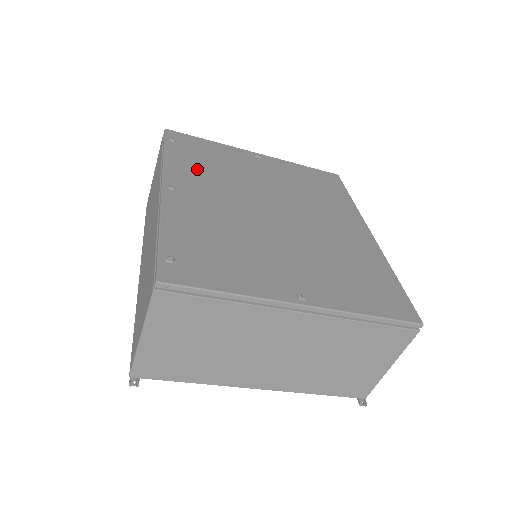
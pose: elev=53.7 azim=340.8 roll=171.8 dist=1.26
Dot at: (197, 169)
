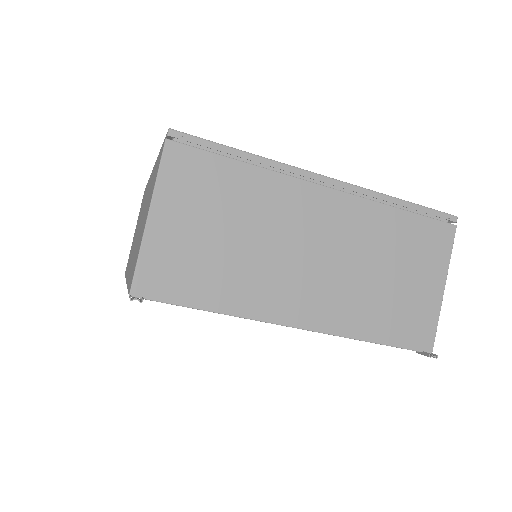
Dot at: occluded
